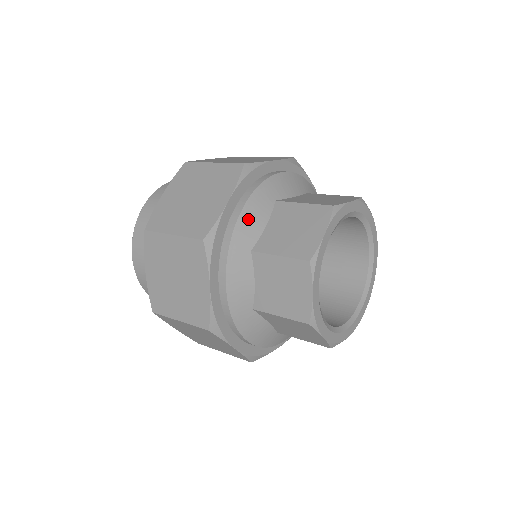
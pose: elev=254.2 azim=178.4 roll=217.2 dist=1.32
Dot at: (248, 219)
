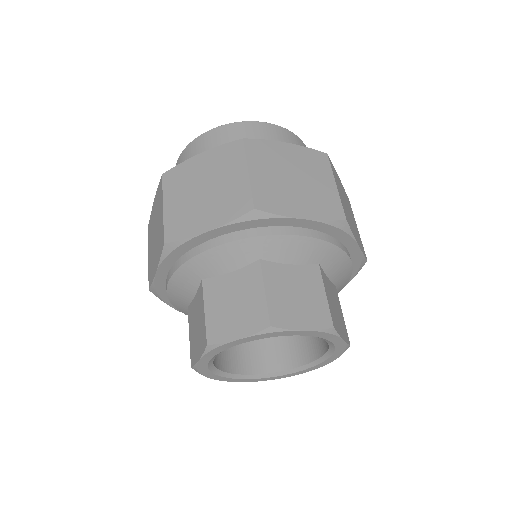
Dot at: (176, 289)
